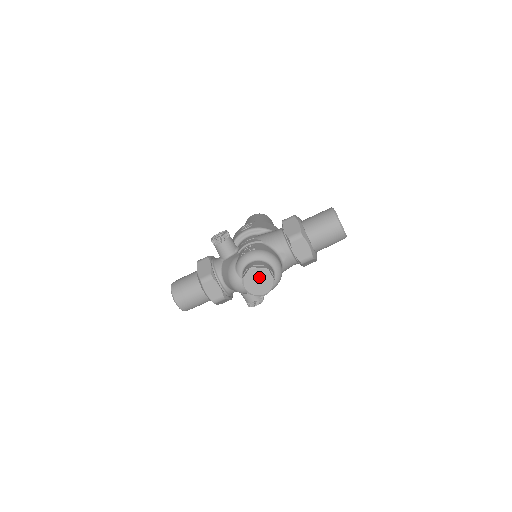
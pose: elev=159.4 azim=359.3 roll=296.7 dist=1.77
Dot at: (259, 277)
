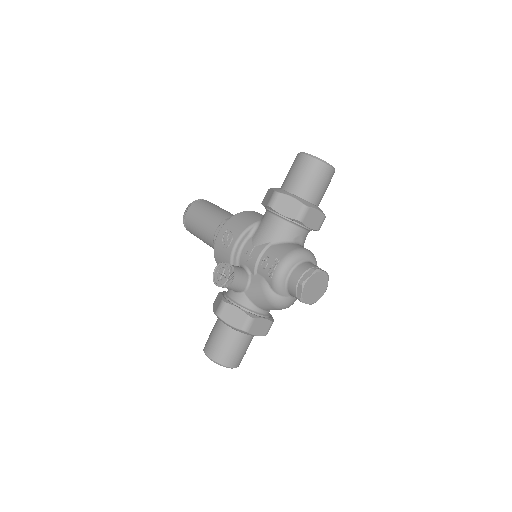
Dot at: (314, 283)
